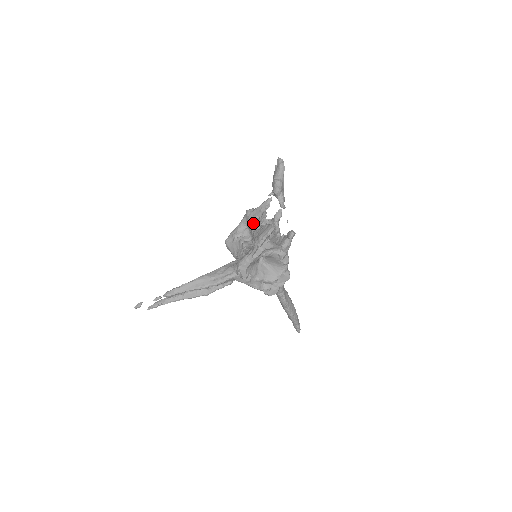
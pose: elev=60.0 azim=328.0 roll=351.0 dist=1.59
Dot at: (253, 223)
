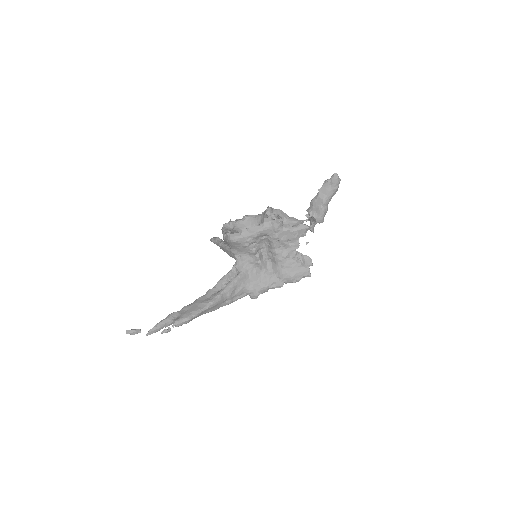
Dot at: (280, 244)
